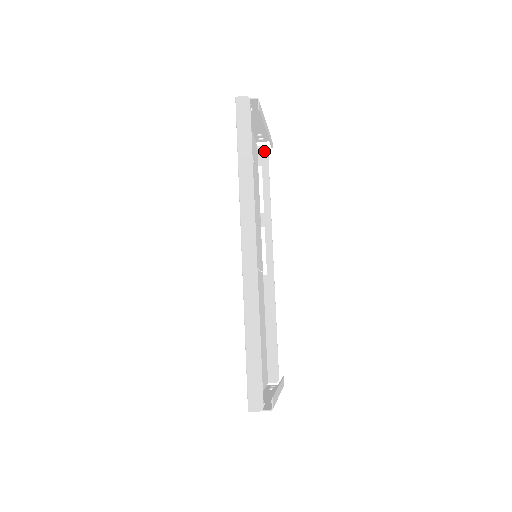
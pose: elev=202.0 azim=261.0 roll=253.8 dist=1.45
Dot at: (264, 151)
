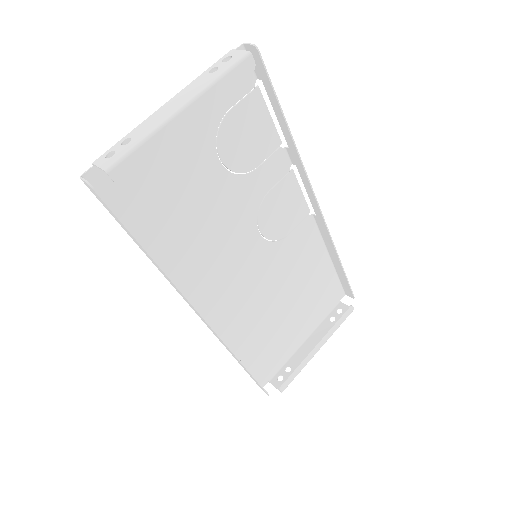
Dot at: (255, 55)
